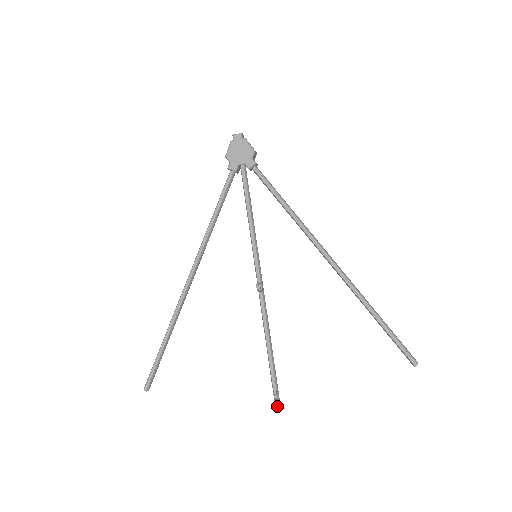
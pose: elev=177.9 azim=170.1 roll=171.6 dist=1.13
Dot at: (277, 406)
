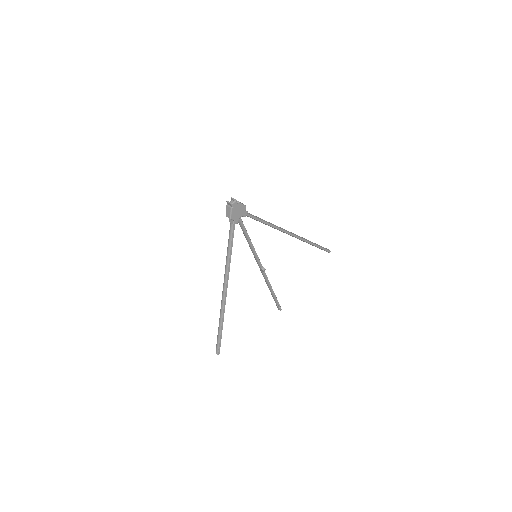
Dot at: (281, 309)
